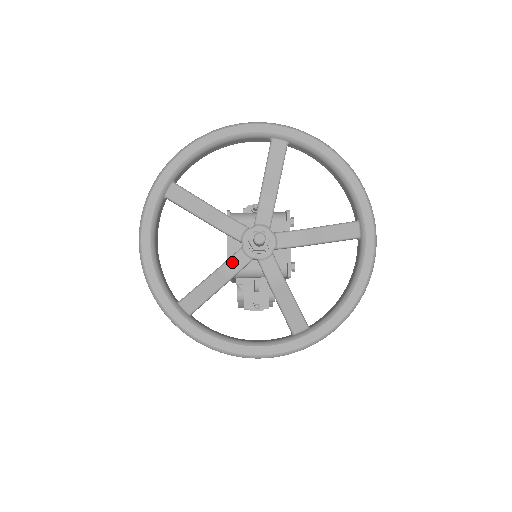
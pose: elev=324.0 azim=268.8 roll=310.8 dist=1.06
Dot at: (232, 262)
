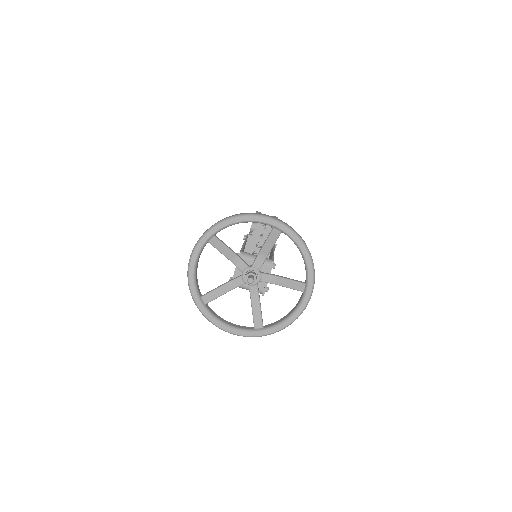
Dot at: (235, 282)
